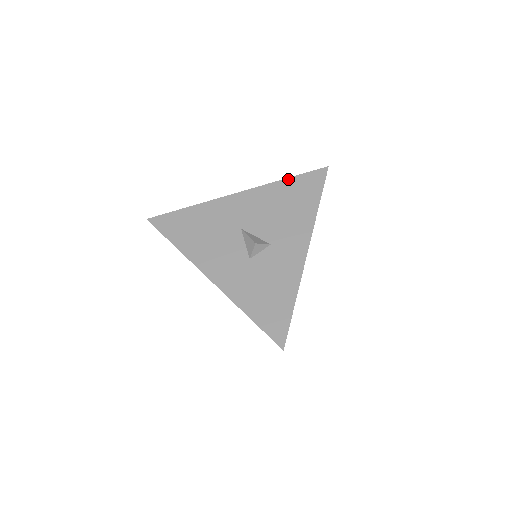
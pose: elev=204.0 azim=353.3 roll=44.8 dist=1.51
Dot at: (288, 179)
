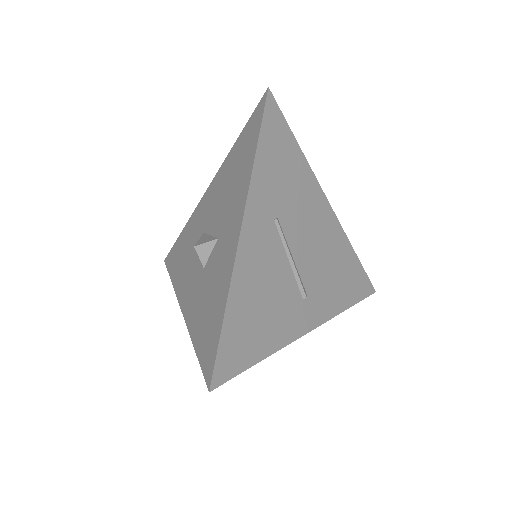
Dot at: (238, 139)
